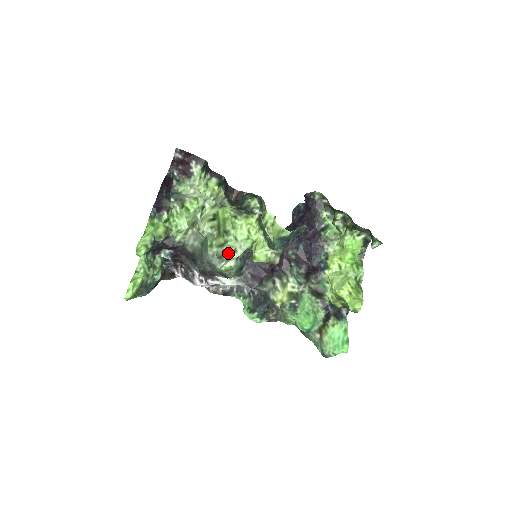
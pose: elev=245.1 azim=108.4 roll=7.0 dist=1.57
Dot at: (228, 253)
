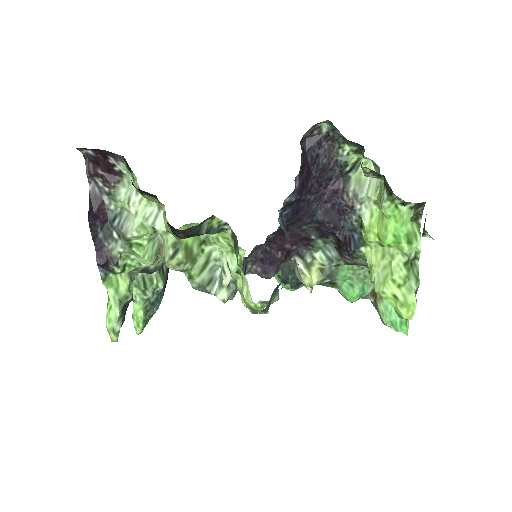
Dot at: (218, 267)
